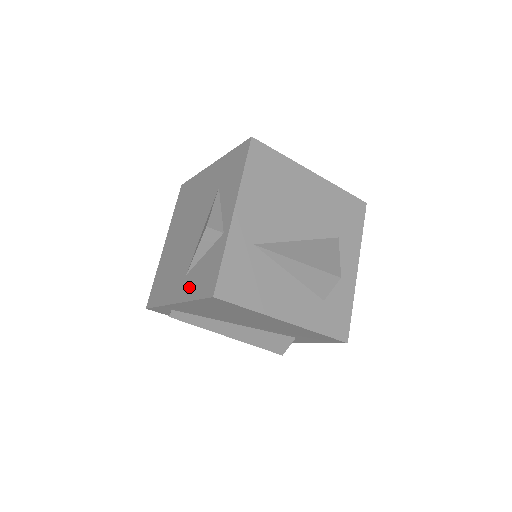
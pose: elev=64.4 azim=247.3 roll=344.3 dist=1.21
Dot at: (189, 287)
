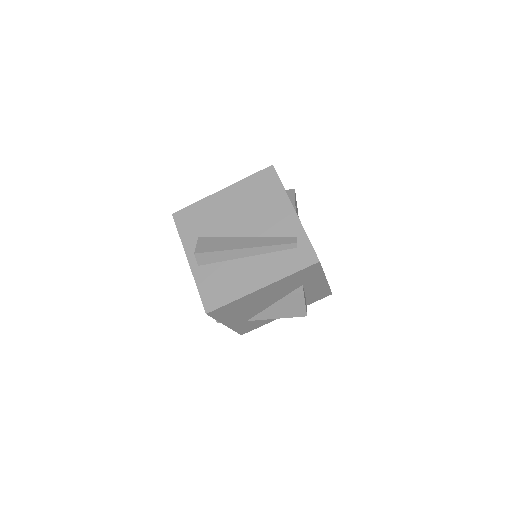
Dot at: occluded
